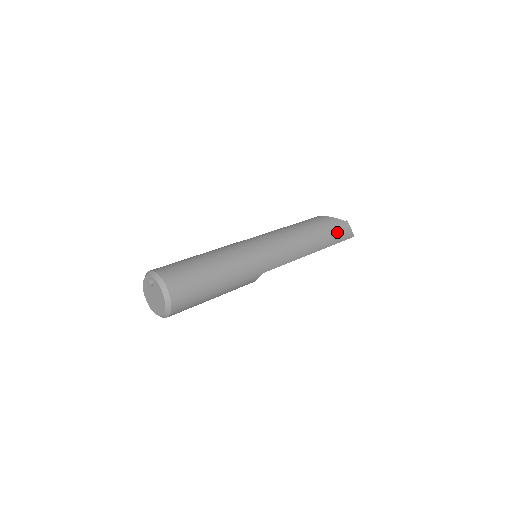
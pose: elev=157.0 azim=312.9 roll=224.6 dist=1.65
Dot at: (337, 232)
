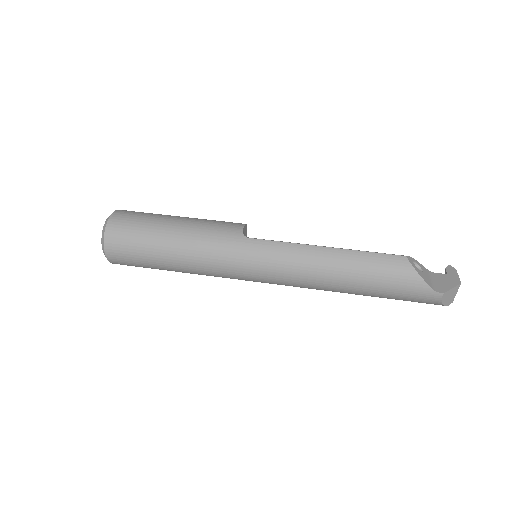
Dot at: (405, 297)
